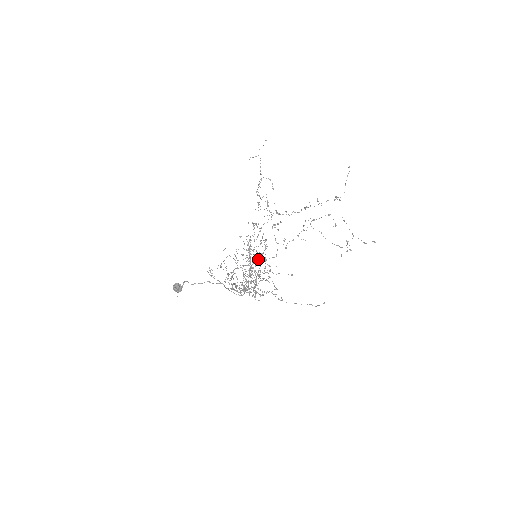
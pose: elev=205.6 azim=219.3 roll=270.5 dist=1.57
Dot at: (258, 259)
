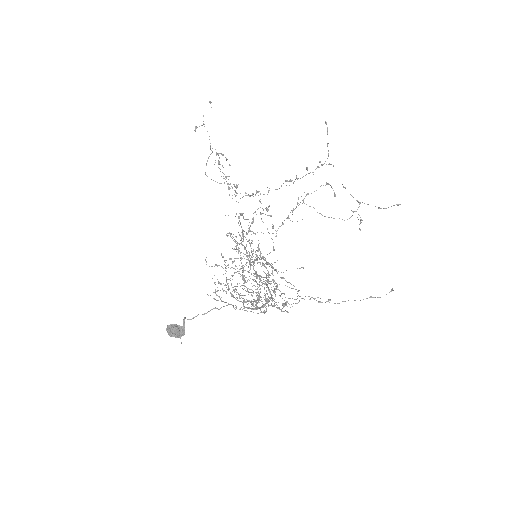
Dot at: (260, 259)
